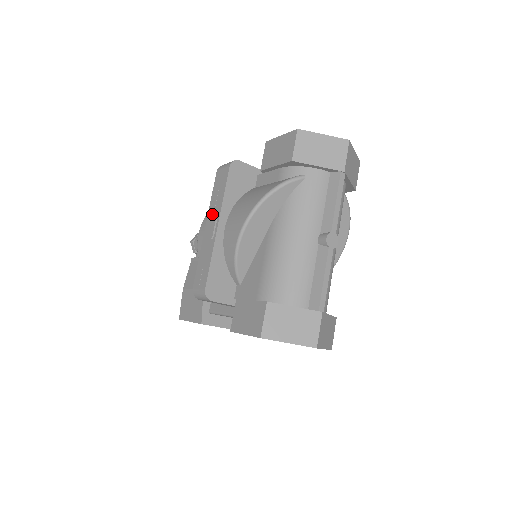
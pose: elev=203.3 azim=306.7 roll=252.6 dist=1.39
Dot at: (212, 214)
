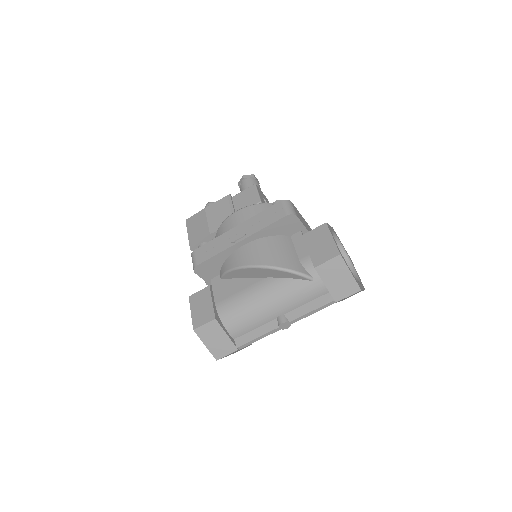
Dot at: (247, 226)
